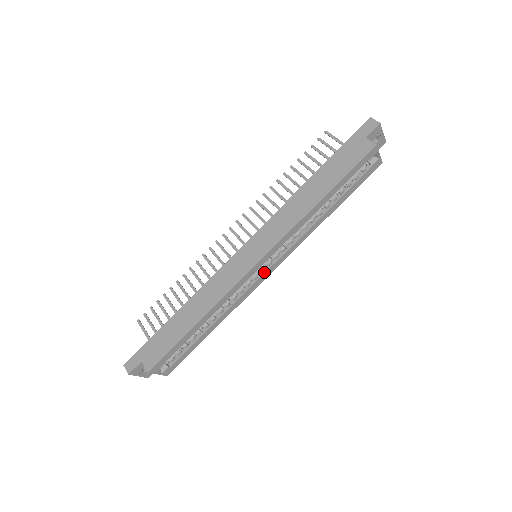
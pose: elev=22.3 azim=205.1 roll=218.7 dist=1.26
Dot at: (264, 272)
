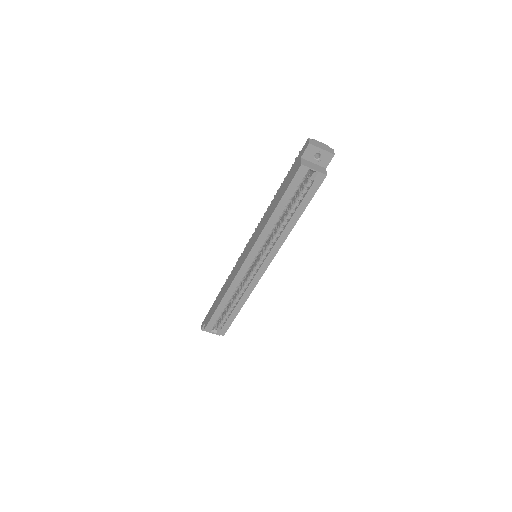
Dot at: (259, 268)
